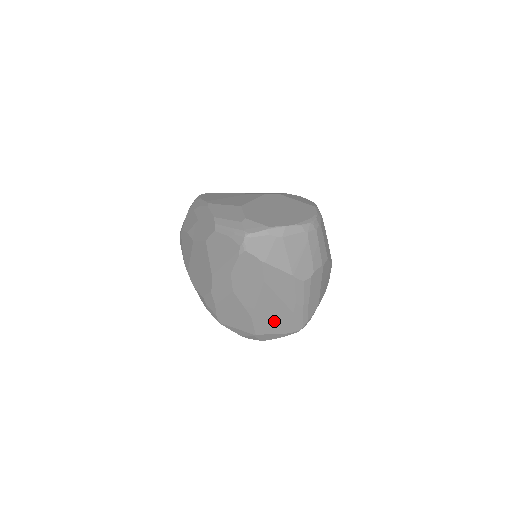
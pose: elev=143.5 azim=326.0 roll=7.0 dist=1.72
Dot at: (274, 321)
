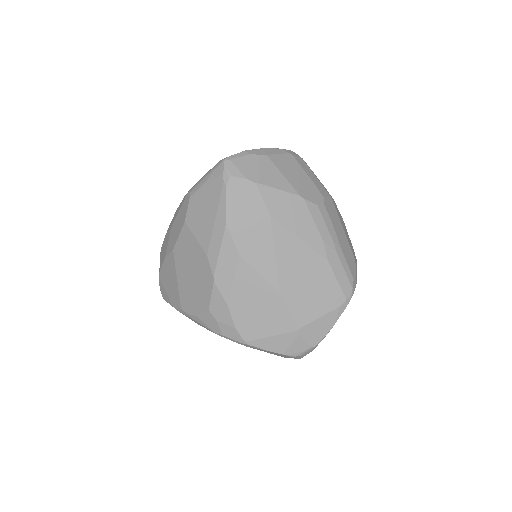
Dot at: (311, 289)
